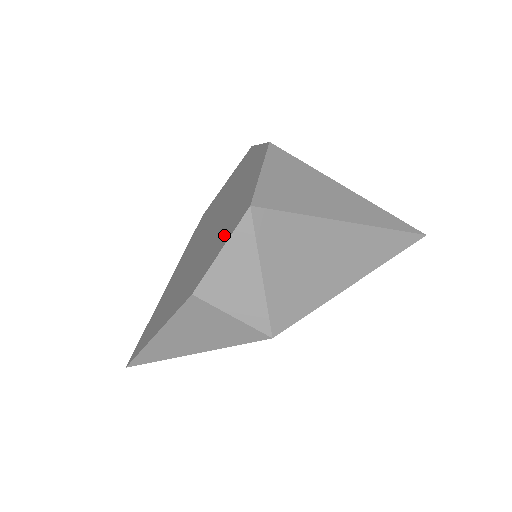
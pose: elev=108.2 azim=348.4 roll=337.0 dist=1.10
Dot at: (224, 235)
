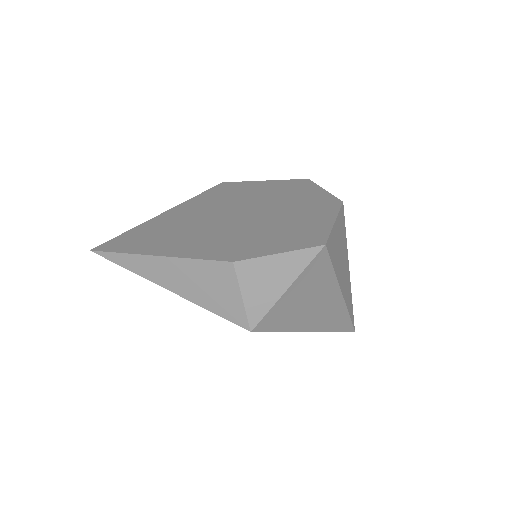
Dot at: (283, 241)
